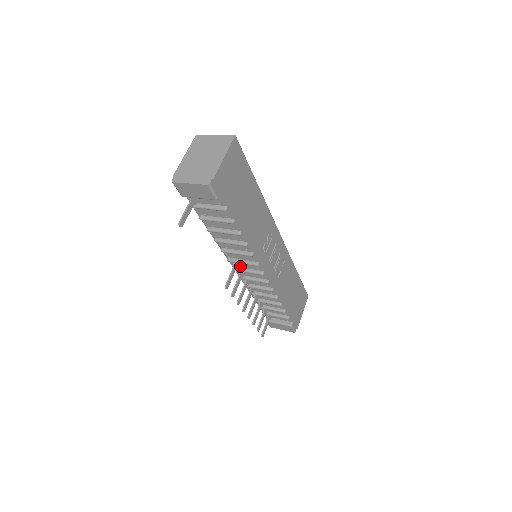
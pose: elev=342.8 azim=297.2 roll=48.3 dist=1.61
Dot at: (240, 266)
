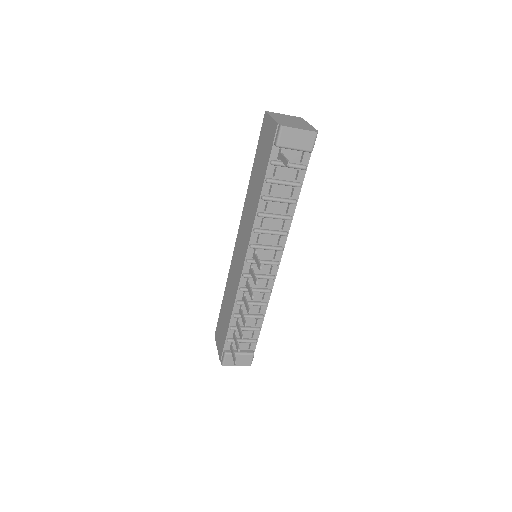
Dot at: occluded
